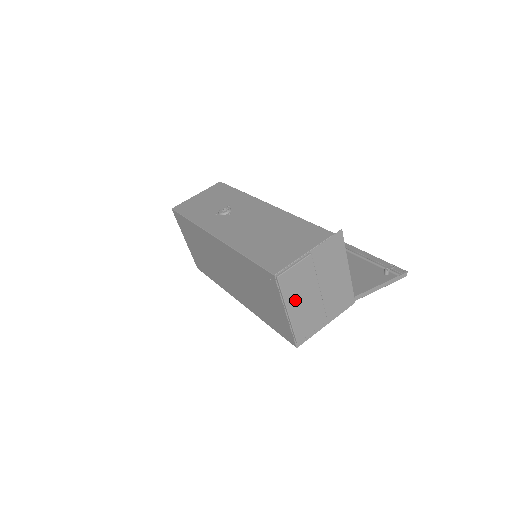
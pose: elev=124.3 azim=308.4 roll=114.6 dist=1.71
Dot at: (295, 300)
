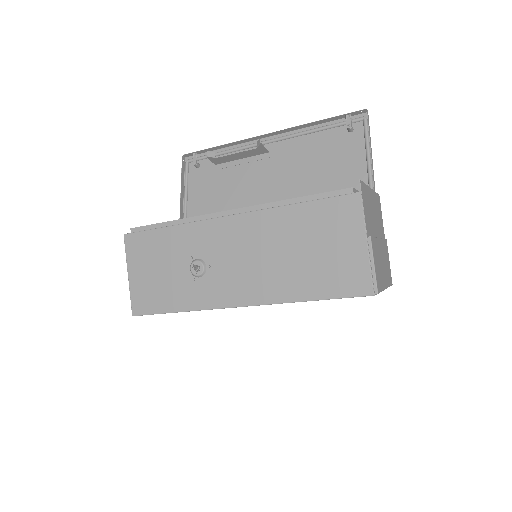
Dot at: (383, 276)
